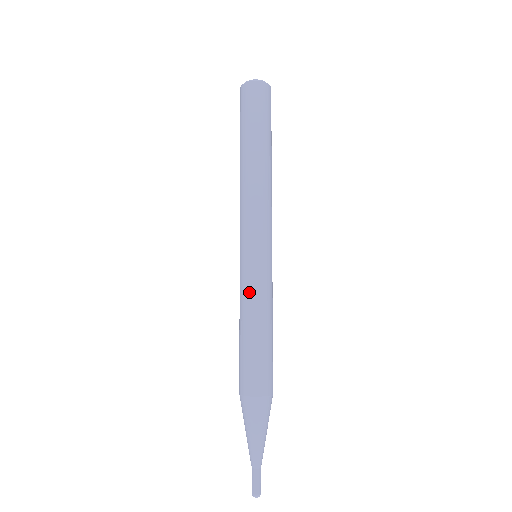
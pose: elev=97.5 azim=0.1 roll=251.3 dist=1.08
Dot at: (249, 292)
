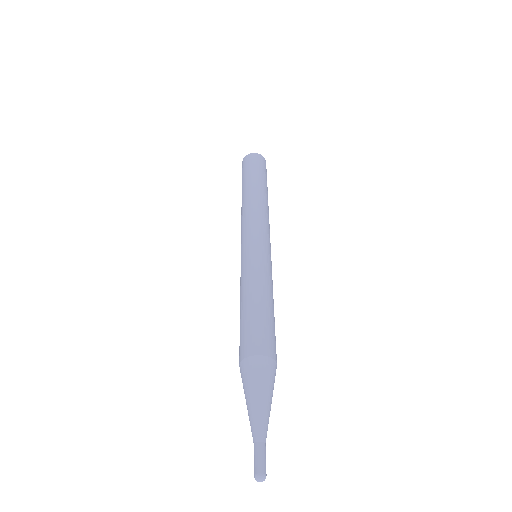
Dot at: (243, 275)
